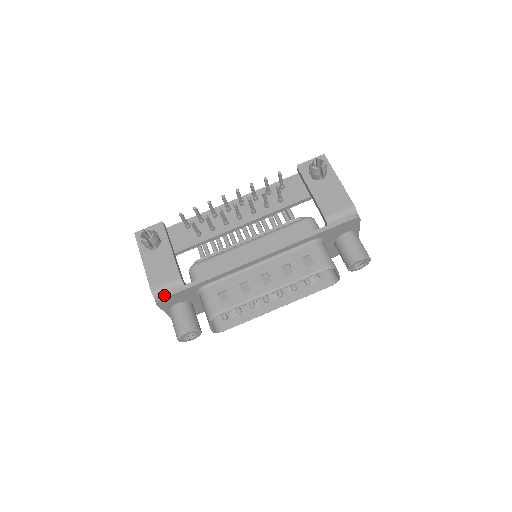
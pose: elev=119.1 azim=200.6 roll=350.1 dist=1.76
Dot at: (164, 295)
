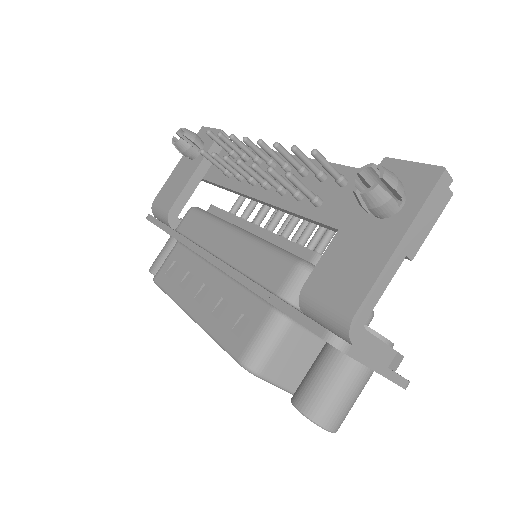
Dot at: (150, 217)
